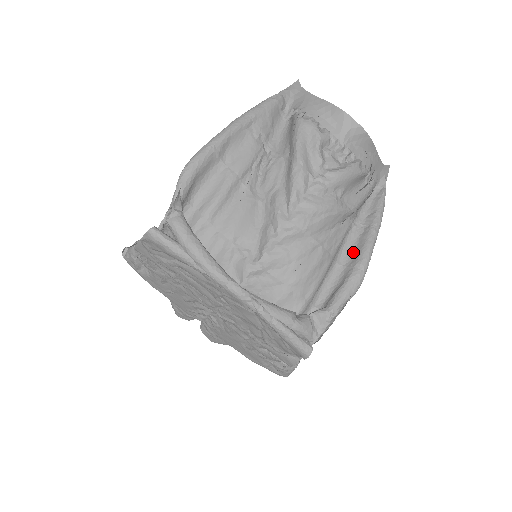
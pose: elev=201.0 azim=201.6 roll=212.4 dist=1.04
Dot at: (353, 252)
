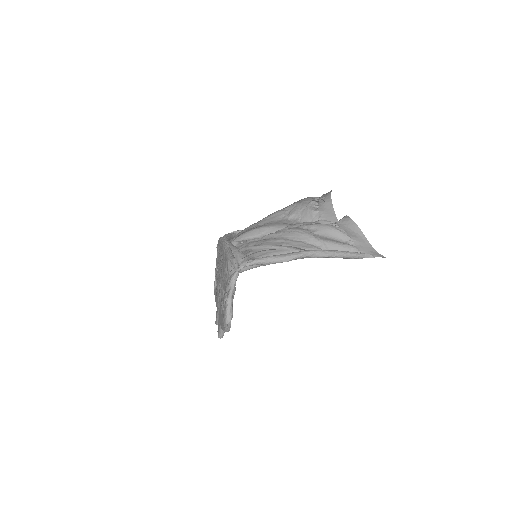
Dot at: occluded
